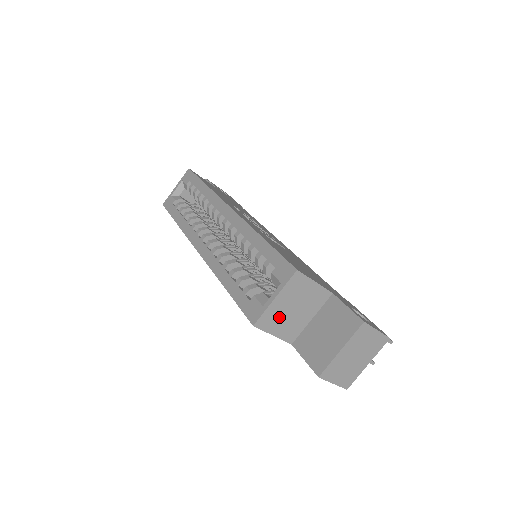
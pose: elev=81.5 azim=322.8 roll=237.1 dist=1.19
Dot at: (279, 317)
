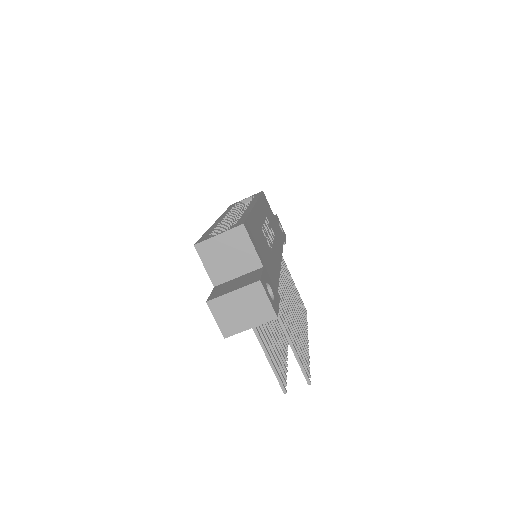
Dot at: (215, 254)
